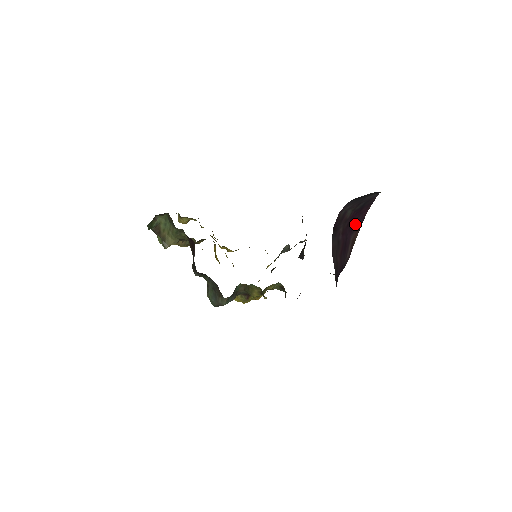
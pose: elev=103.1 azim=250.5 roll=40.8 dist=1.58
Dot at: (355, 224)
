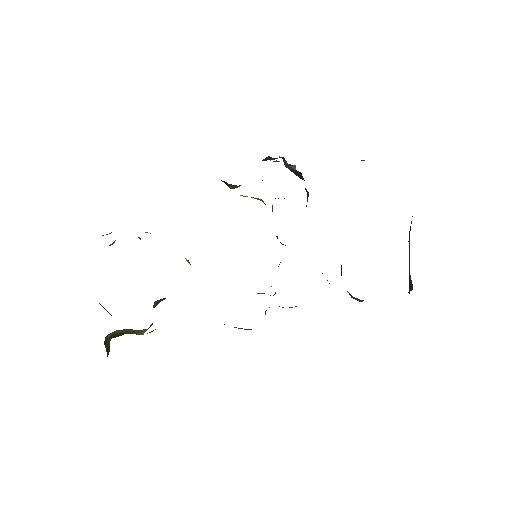
Dot at: occluded
